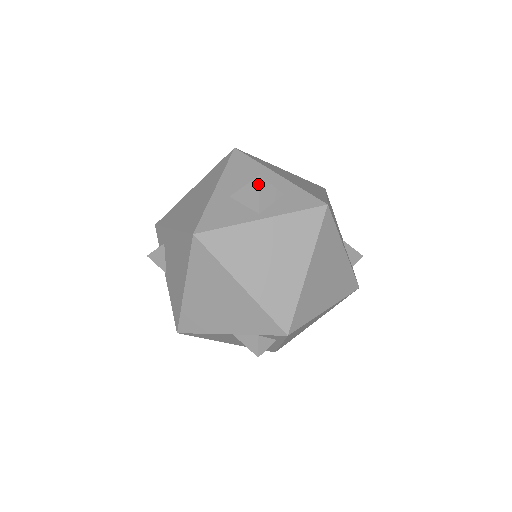
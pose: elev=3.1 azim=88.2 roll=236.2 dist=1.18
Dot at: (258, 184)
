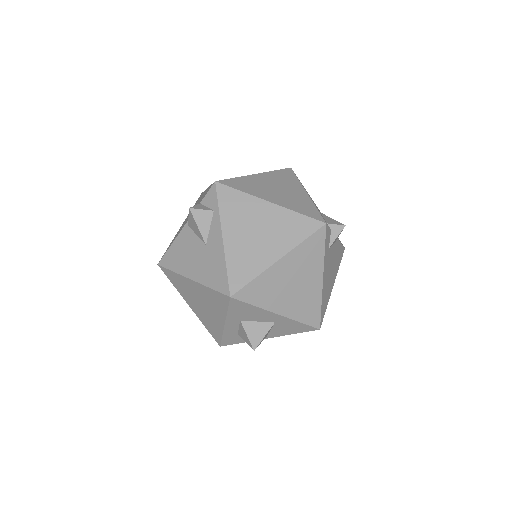
Dot at: occluded
